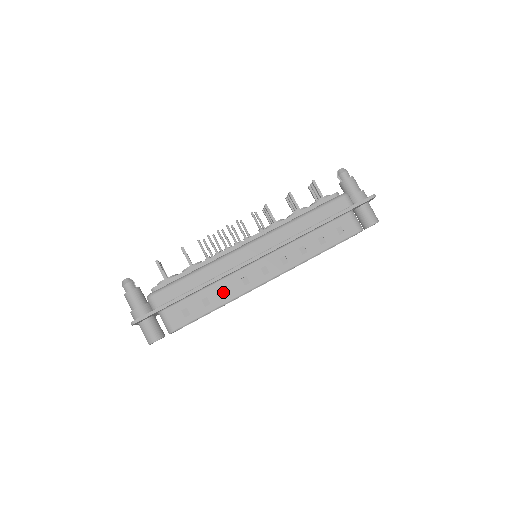
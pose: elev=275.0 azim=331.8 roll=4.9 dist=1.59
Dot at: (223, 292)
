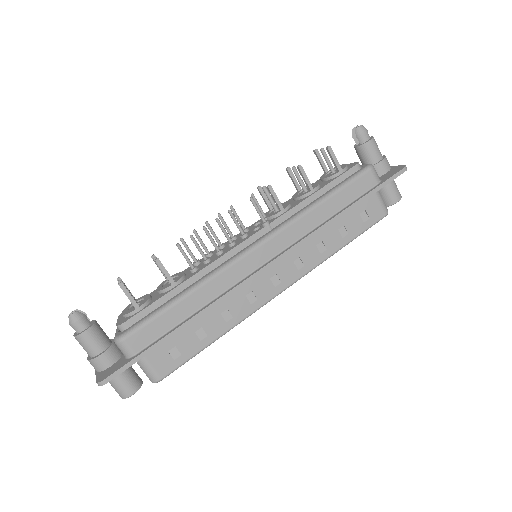
Dot at: (223, 317)
